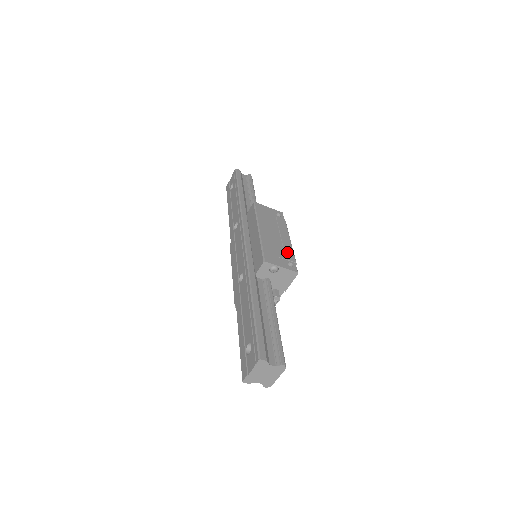
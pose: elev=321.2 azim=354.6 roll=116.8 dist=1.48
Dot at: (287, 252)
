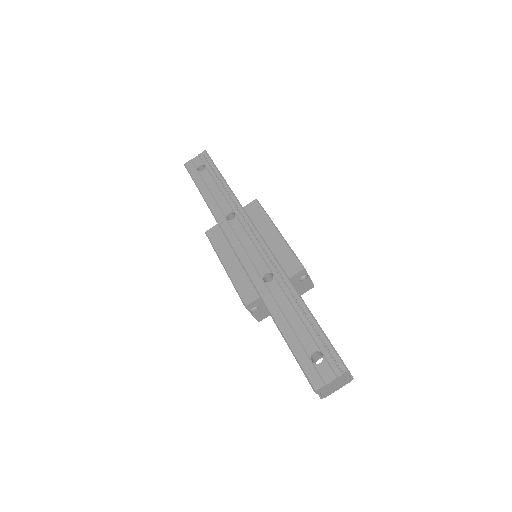
Dot at: occluded
